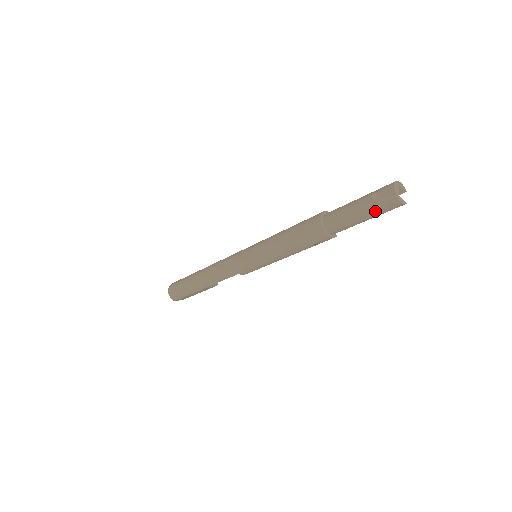
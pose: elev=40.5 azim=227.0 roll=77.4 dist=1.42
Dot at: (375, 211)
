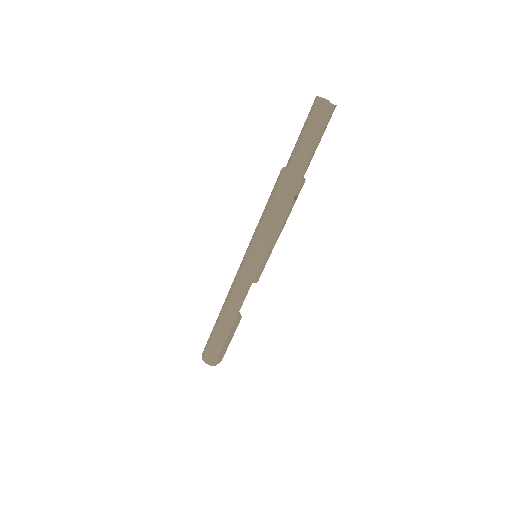
Dot at: (318, 128)
